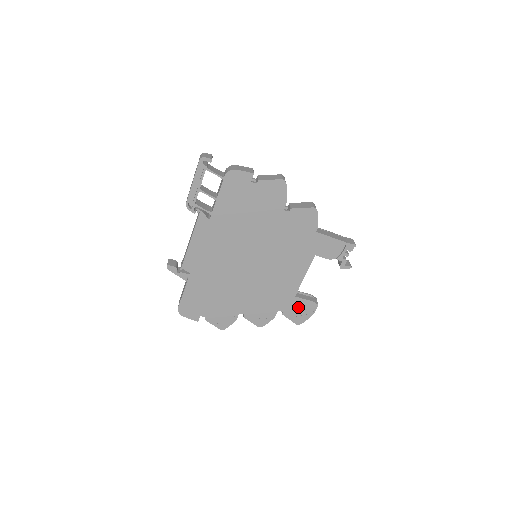
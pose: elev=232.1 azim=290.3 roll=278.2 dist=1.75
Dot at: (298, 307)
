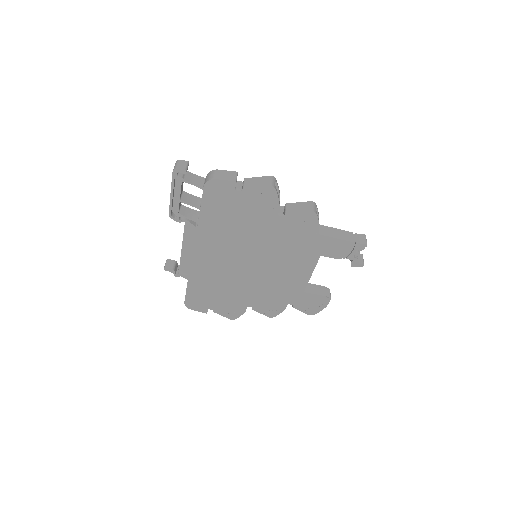
Dot at: (309, 301)
